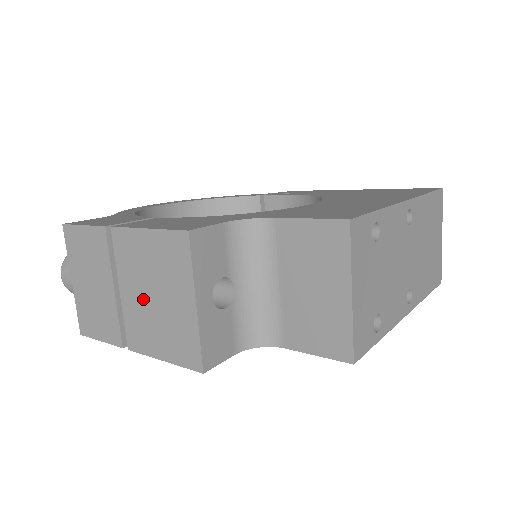
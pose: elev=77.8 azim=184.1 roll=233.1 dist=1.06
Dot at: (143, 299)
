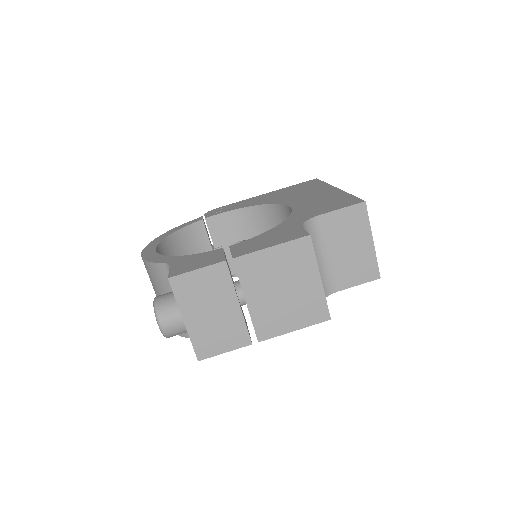
Dot at: (272, 297)
